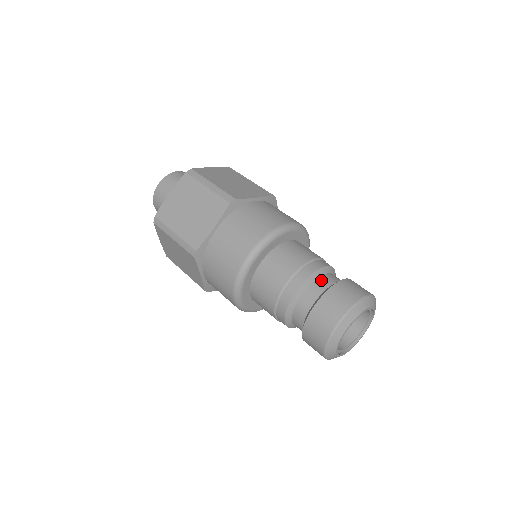
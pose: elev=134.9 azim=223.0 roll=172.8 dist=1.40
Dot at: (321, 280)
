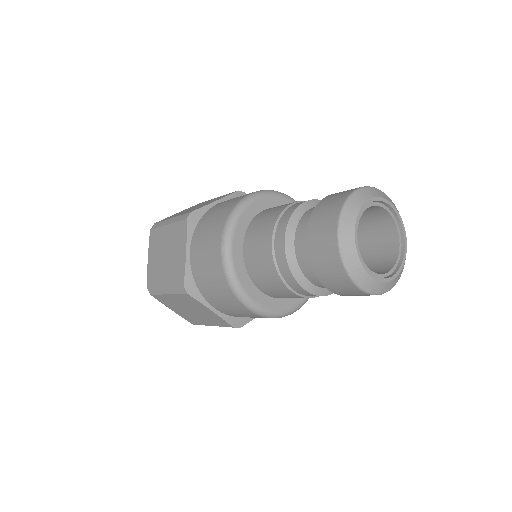
Dot at: occluded
